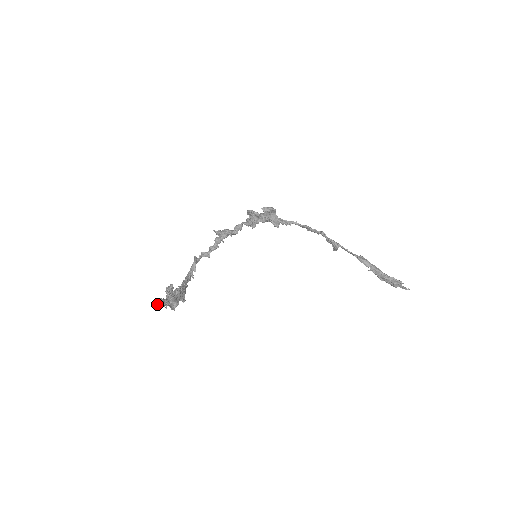
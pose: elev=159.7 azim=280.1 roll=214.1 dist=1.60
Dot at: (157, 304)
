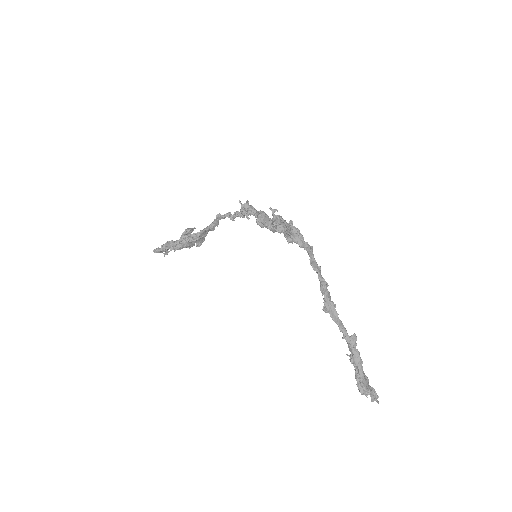
Dot at: (154, 251)
